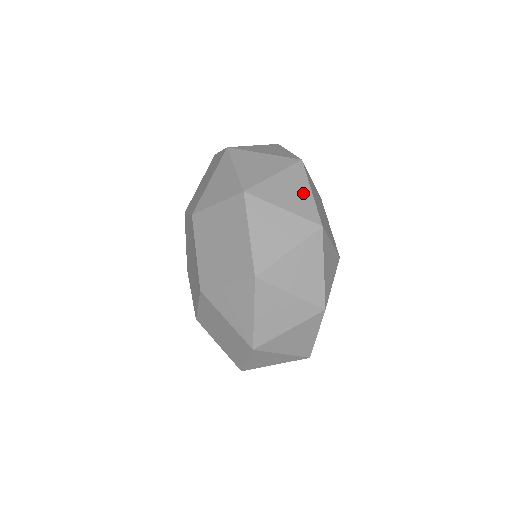
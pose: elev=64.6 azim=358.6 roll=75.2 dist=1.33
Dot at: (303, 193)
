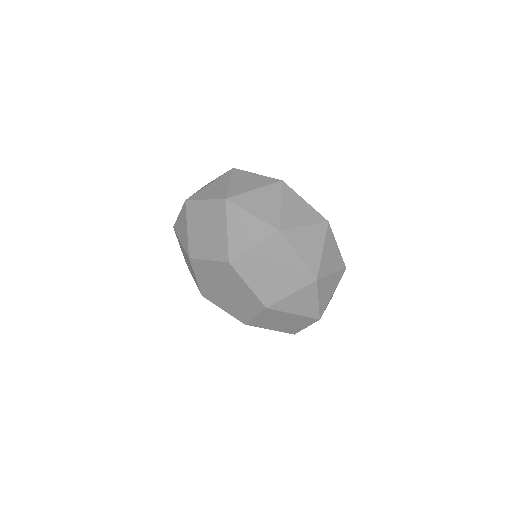
Dot at: (303, 206)
